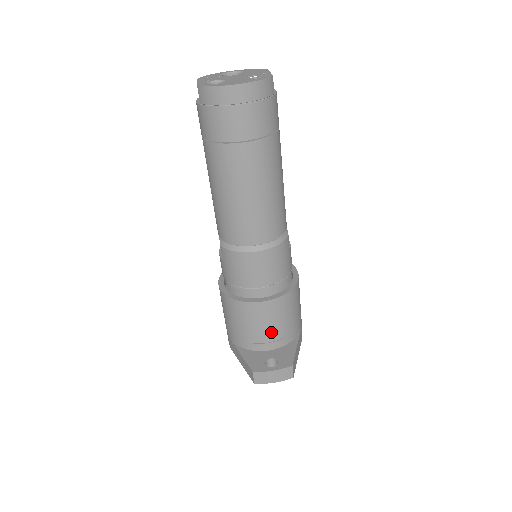
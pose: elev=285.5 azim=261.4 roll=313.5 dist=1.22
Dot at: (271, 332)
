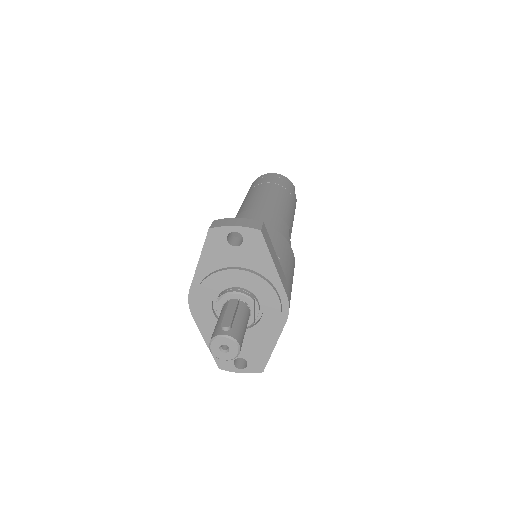
Dot at: occluded
